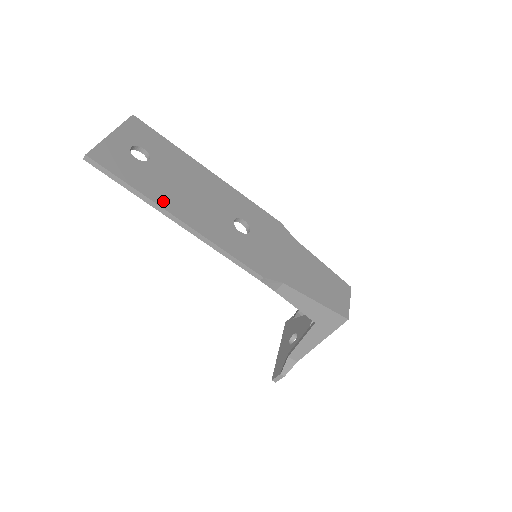
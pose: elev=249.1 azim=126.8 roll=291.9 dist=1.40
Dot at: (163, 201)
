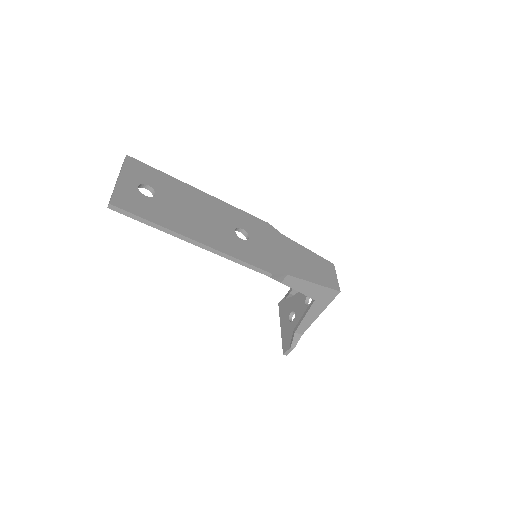
Dot at: (180, 229)
